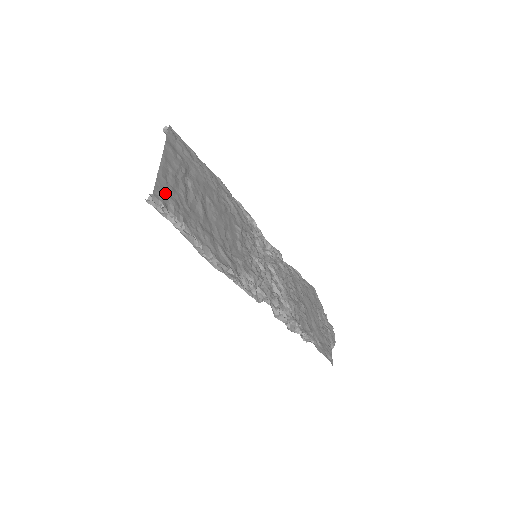
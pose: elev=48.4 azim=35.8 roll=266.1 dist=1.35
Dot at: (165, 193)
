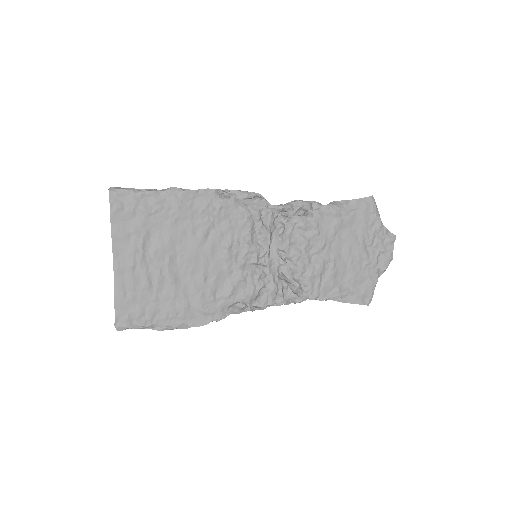
Dot at: (127, 310)
